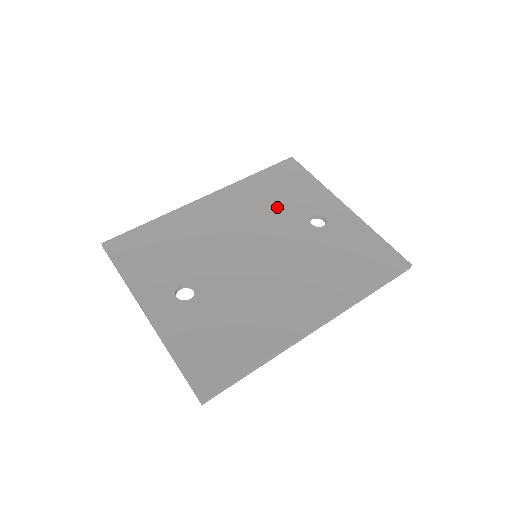
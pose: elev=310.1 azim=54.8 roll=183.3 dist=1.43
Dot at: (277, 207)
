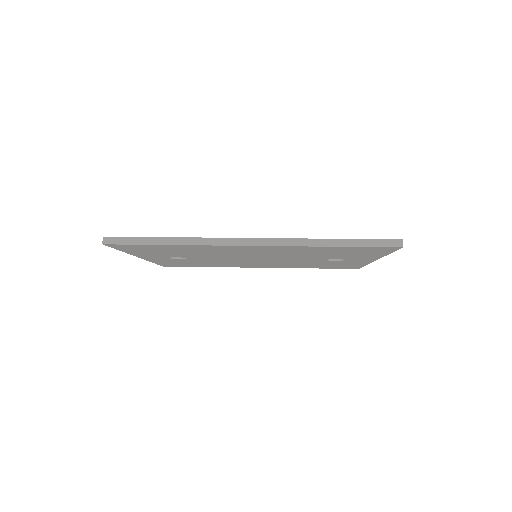
Dot at: occluded
